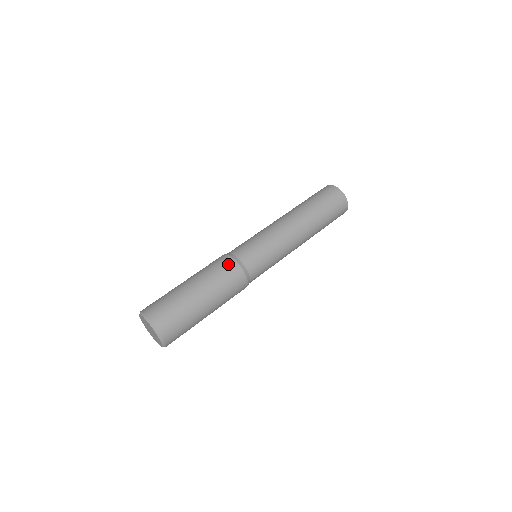
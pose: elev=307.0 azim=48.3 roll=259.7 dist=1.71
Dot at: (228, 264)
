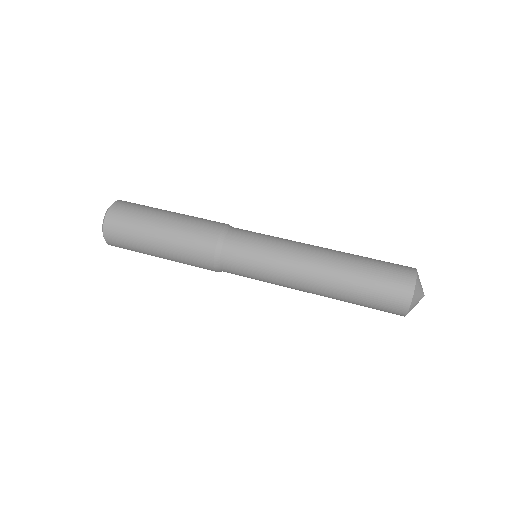
Dot at: (214, 225)
